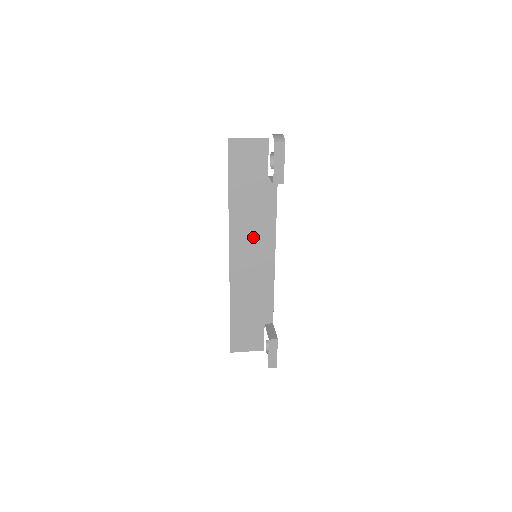
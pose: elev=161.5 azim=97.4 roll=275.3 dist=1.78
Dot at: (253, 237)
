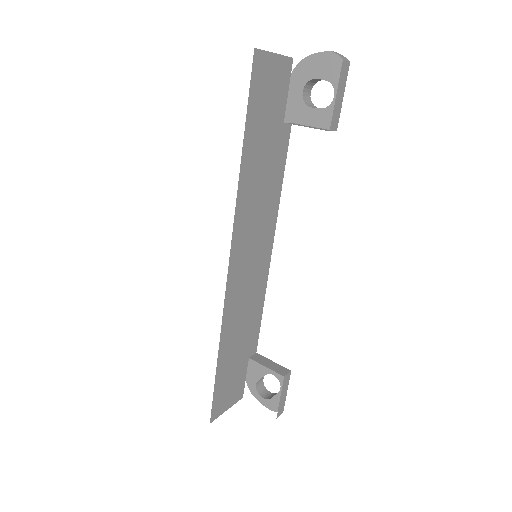
Dot at: (256, 226)
